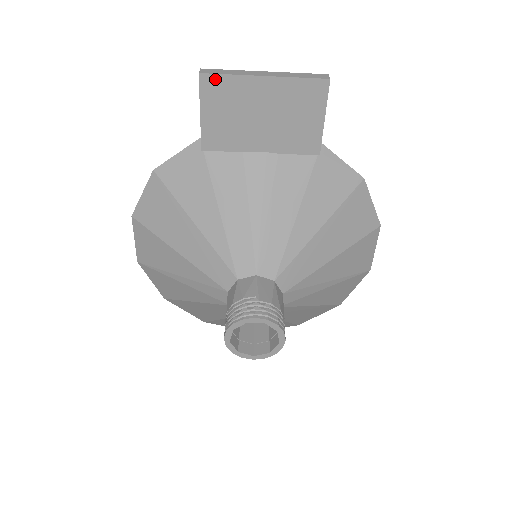
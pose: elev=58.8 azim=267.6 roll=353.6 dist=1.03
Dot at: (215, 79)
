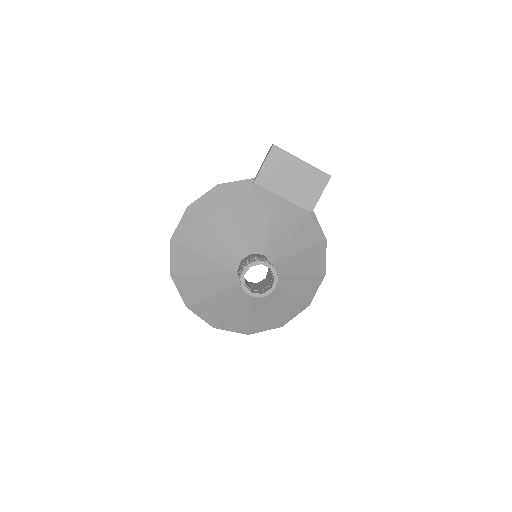
Dot at: (279, 151)
